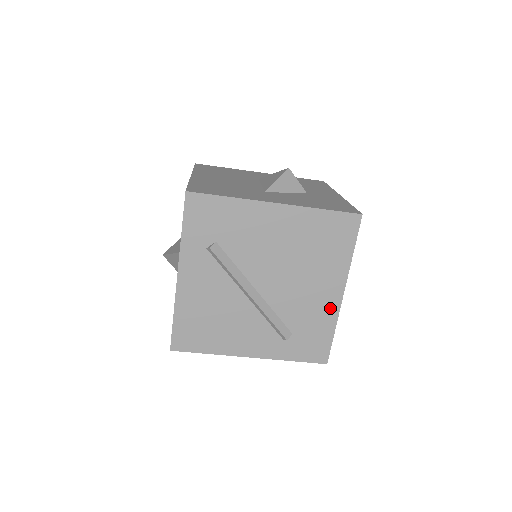
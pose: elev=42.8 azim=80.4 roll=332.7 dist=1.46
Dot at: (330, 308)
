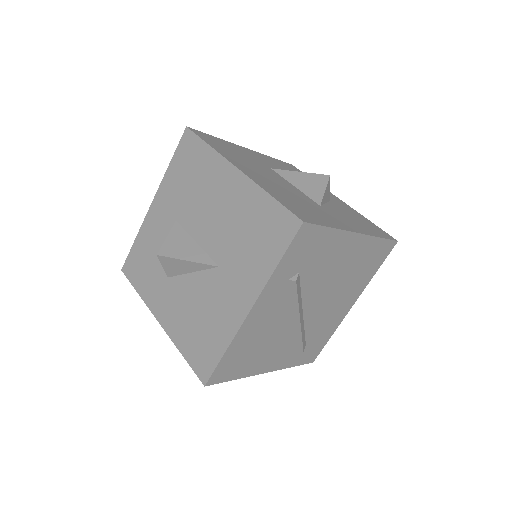
Dot at: (339, 318)
